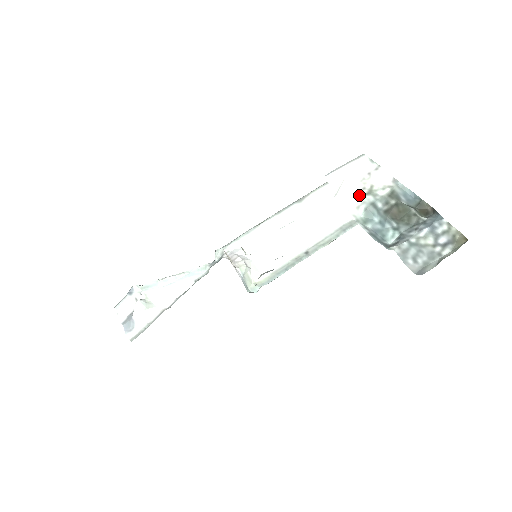
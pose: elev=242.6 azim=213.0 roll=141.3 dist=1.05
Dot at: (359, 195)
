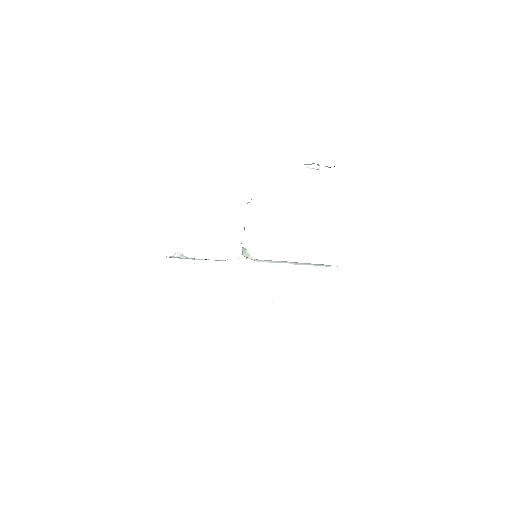
Dot at: occluded
